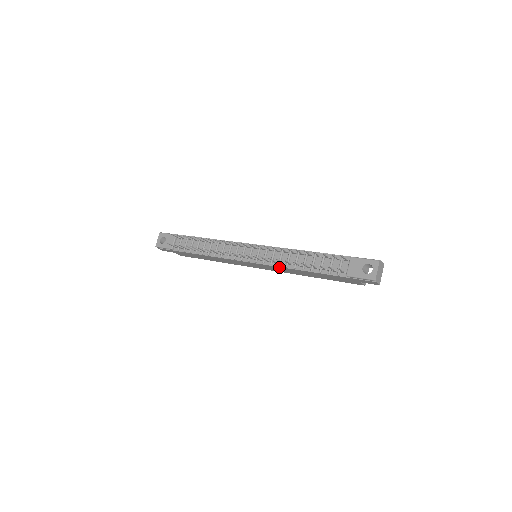
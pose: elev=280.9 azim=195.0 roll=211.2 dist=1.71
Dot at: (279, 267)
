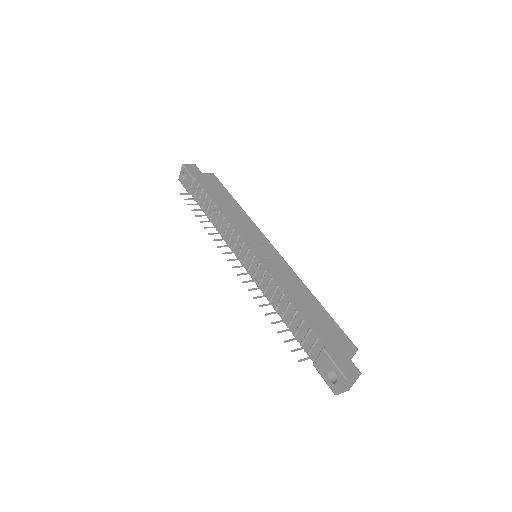
Dot at: occluded
